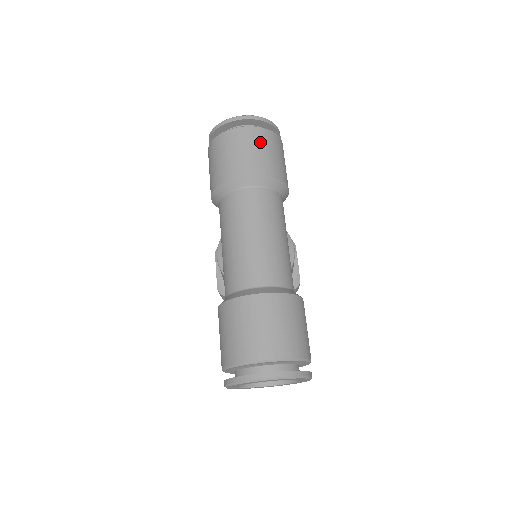
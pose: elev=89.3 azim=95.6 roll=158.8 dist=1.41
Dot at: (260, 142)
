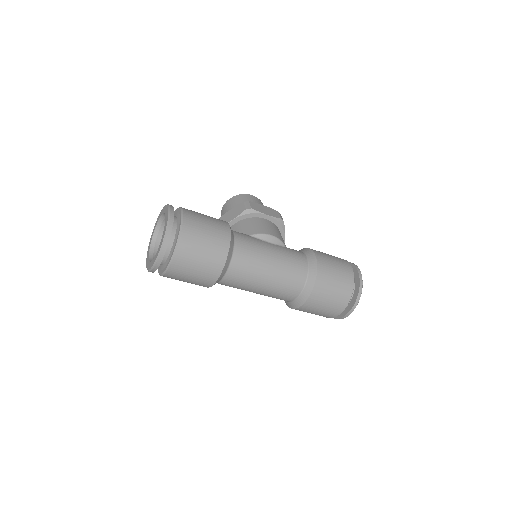
Dot at: (192, 254)
